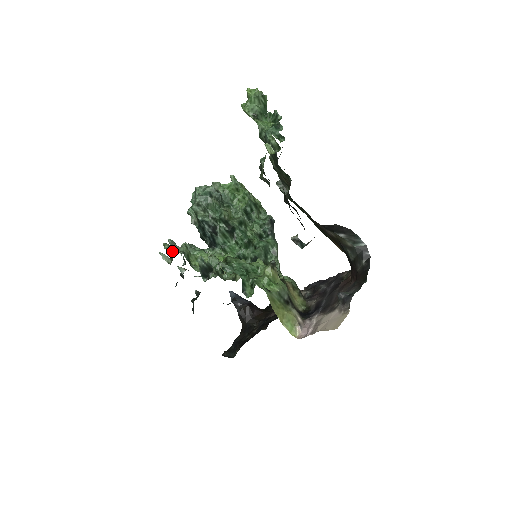
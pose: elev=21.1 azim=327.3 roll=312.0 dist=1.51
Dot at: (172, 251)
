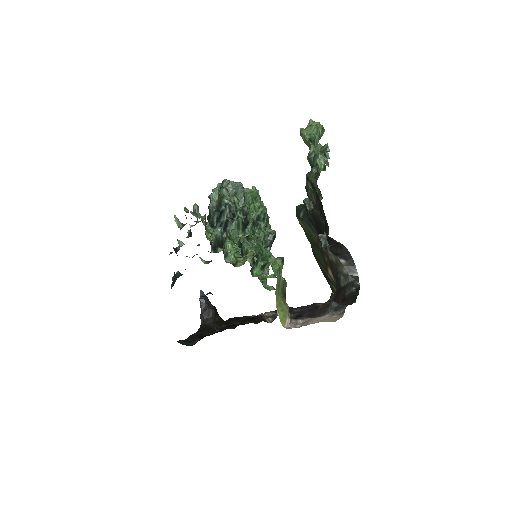
Dot at: (193, 215)
